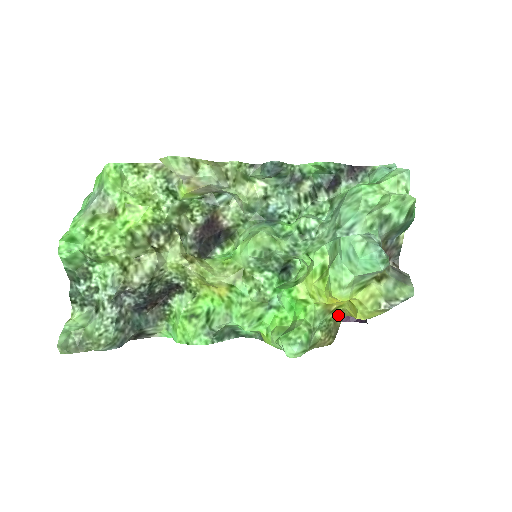
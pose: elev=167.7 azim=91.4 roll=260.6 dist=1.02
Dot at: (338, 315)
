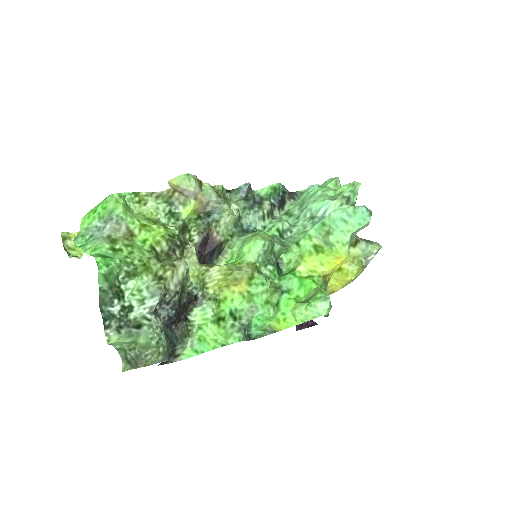
Dot at: occluded
